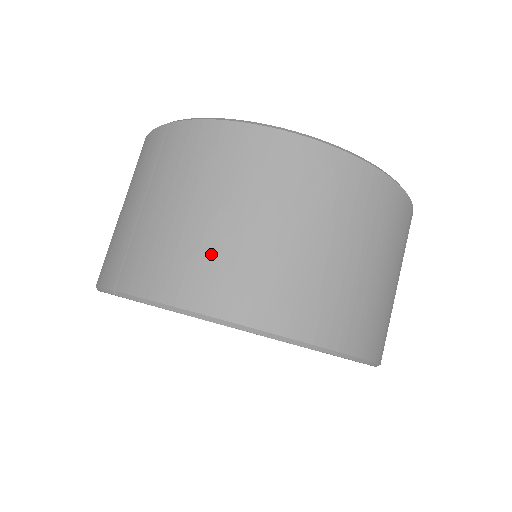
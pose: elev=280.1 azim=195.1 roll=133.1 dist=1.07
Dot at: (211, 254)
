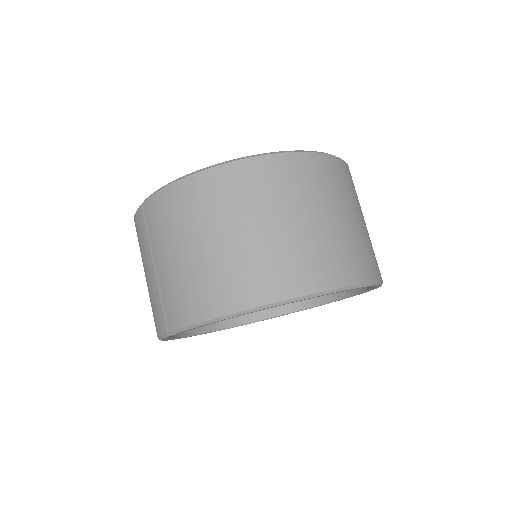
Dot at: (212, 273)
